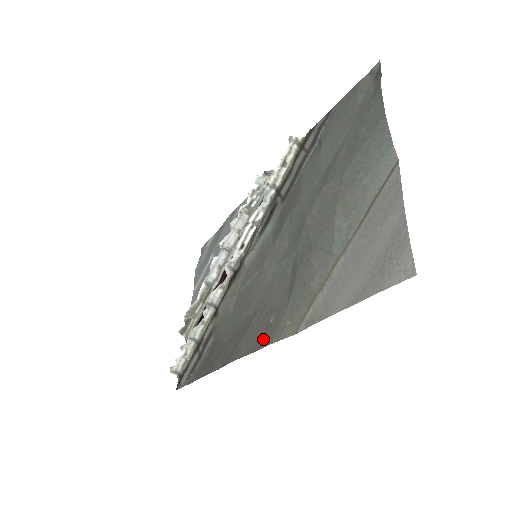
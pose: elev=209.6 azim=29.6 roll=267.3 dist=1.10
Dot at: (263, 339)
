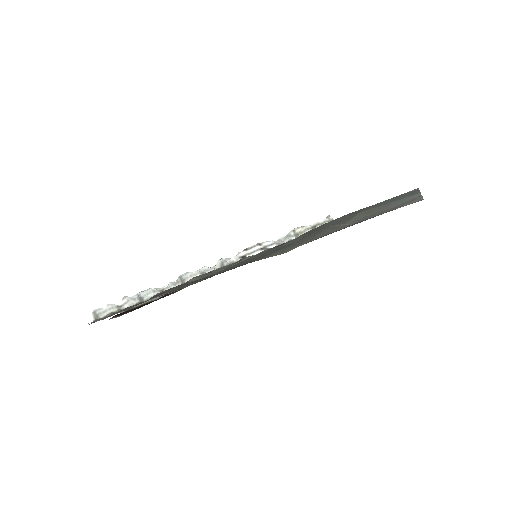
Dot at: (241, 265)
